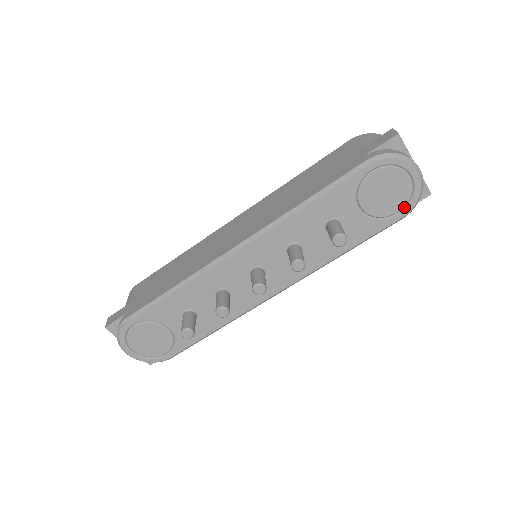
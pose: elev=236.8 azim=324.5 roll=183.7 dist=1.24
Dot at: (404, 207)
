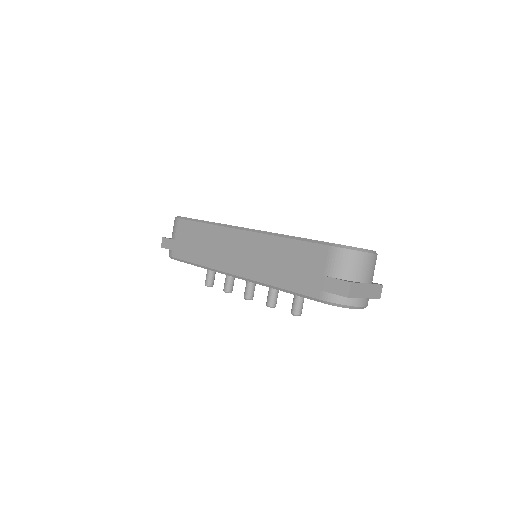
Dot at: occluded
